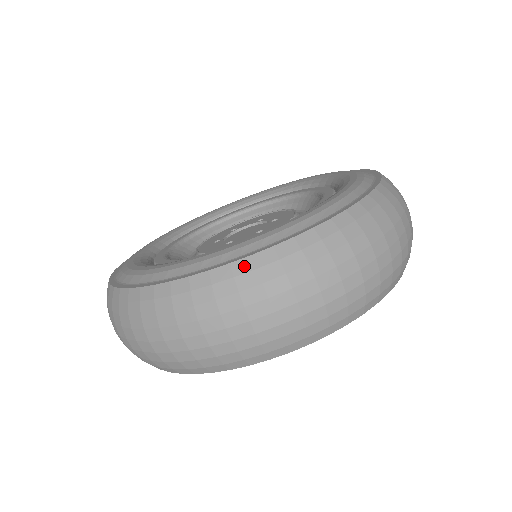
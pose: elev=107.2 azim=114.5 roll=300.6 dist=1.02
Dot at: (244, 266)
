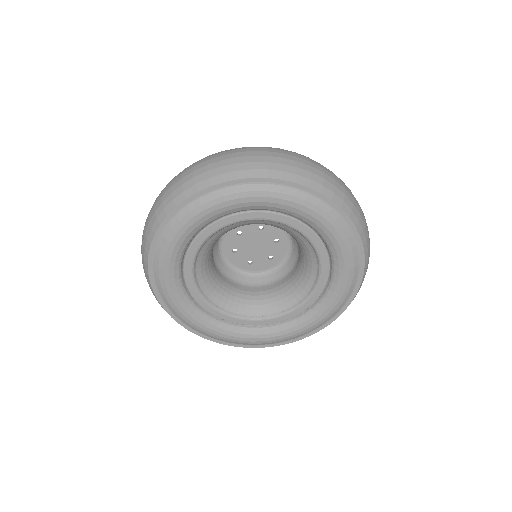
Dot at: occluded
